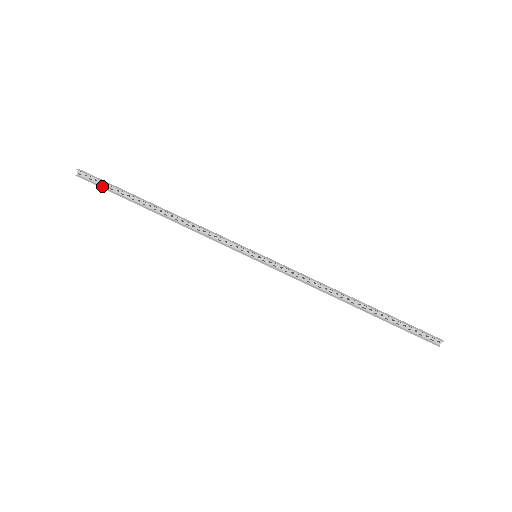
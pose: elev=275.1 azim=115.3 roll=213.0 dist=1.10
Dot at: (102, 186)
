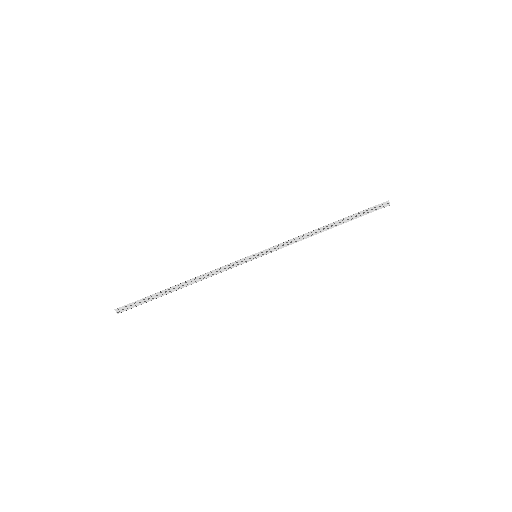
Dot at: occluded
